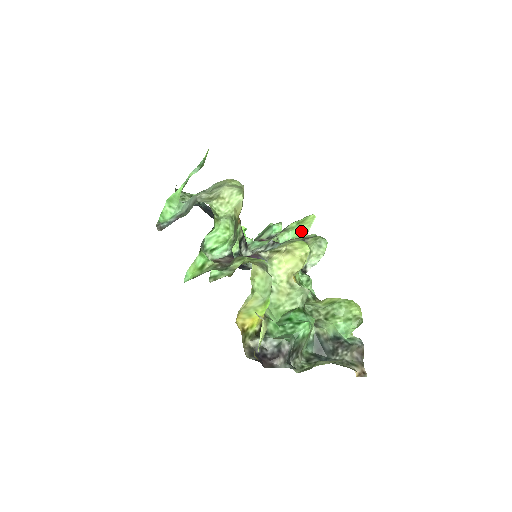
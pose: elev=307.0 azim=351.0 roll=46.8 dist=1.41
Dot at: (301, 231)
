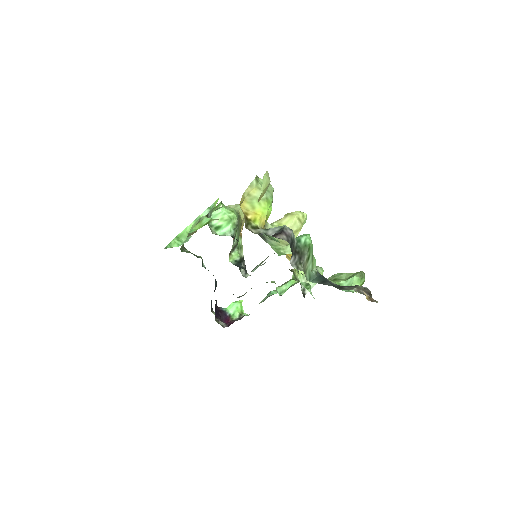
Dot at: occluded
